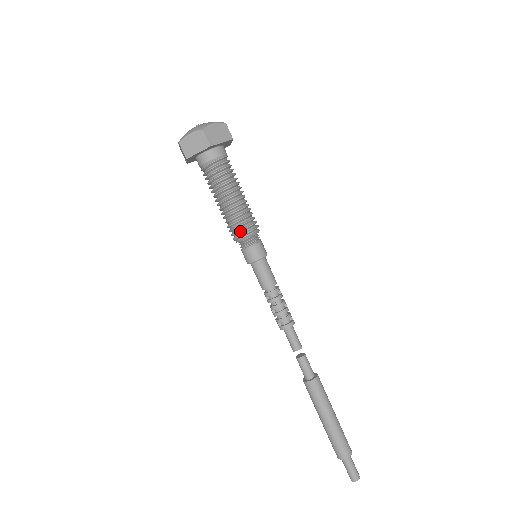
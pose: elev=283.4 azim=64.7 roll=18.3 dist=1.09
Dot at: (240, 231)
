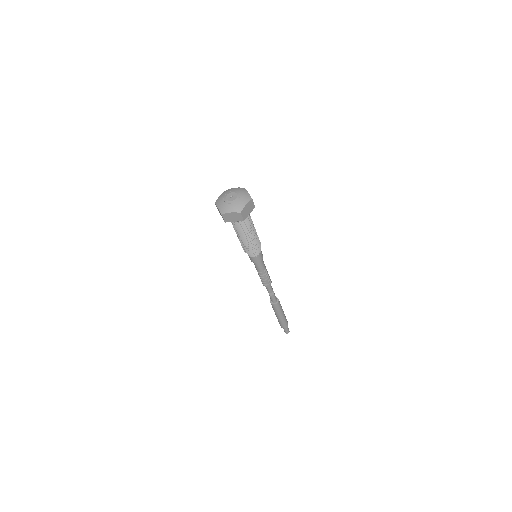
Dot at: (251, 252)
